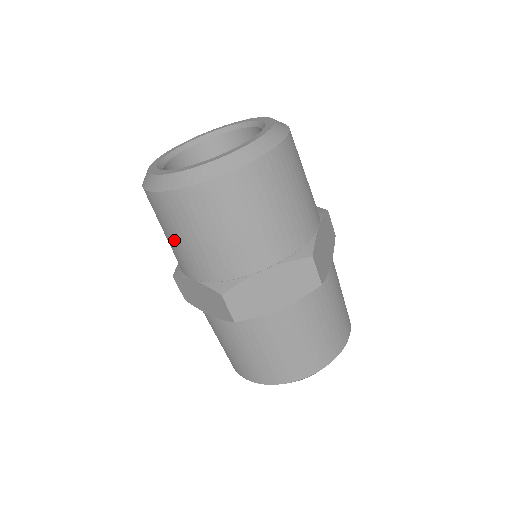
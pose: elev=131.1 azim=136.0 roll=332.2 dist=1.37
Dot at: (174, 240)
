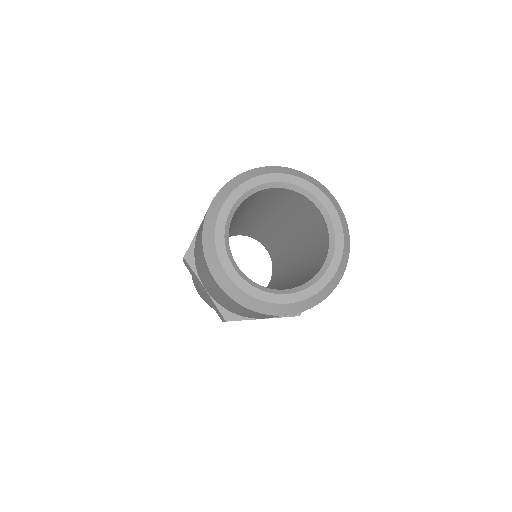
Dot at: occluded
